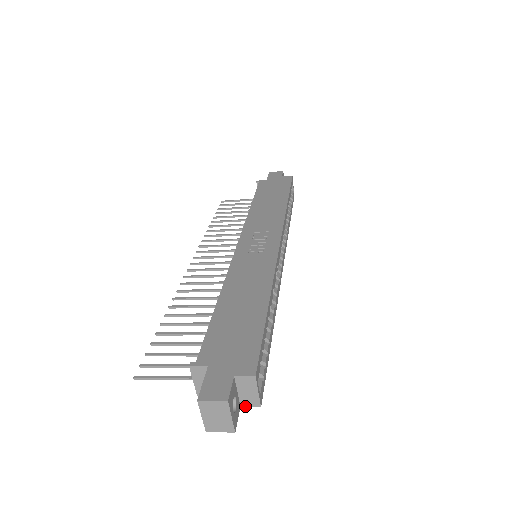
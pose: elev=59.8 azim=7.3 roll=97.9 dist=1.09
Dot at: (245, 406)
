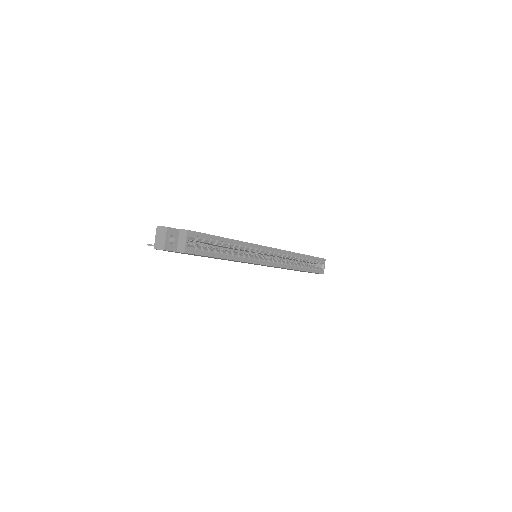
Dot at: occluded
